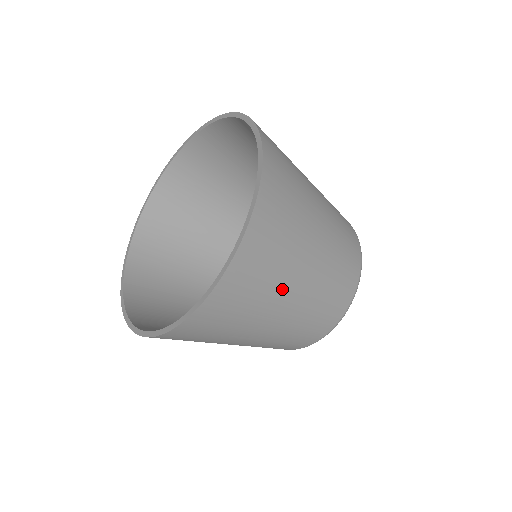
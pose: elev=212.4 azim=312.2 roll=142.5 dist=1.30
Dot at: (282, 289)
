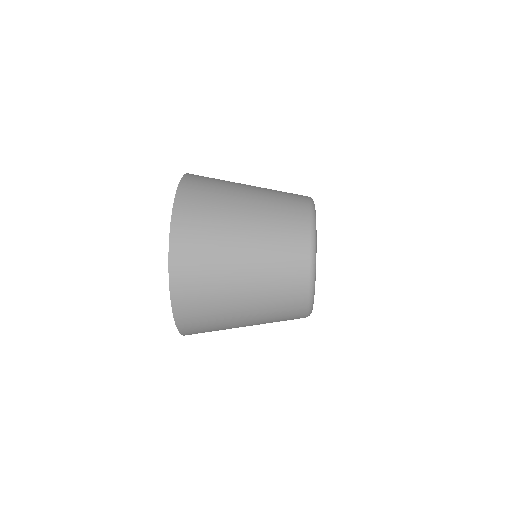
Dot at: occluded
